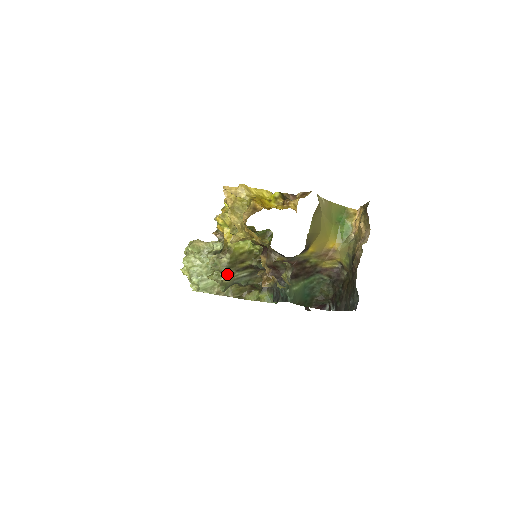
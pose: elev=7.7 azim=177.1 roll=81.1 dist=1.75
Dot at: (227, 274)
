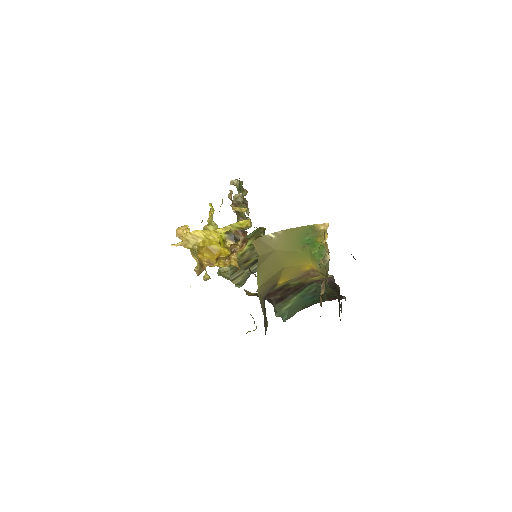
Dot at: (234, 278)
